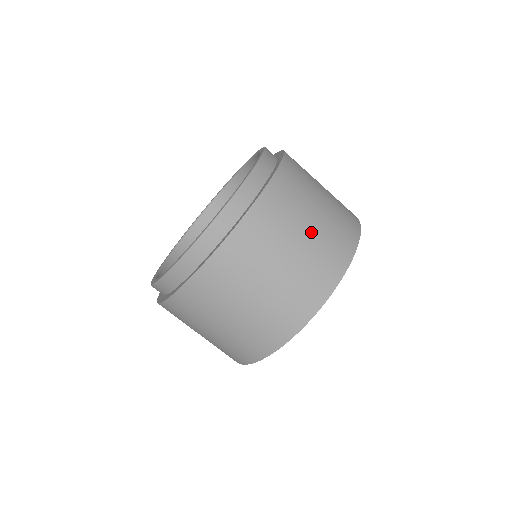
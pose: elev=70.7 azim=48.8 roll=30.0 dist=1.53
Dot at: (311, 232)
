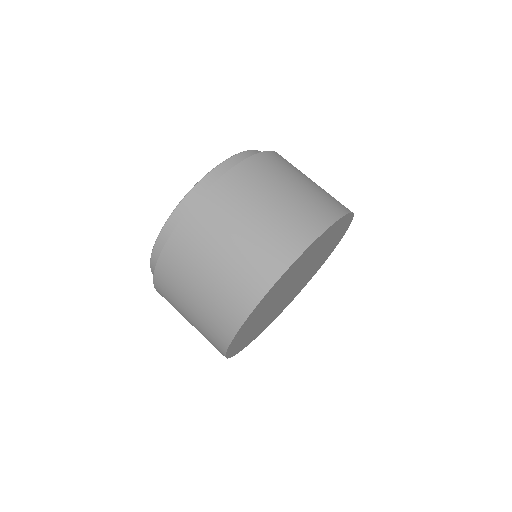
Dot at: (270, 211)
